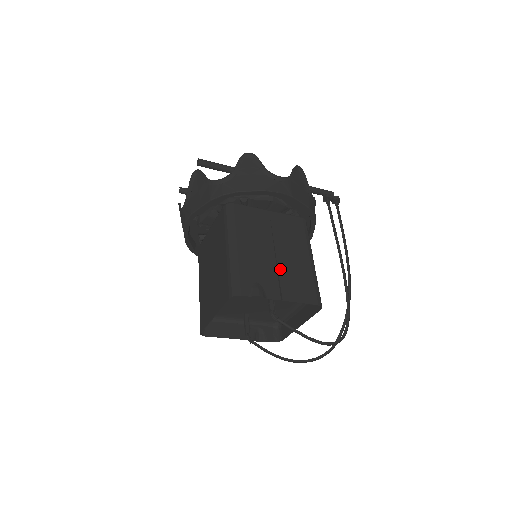
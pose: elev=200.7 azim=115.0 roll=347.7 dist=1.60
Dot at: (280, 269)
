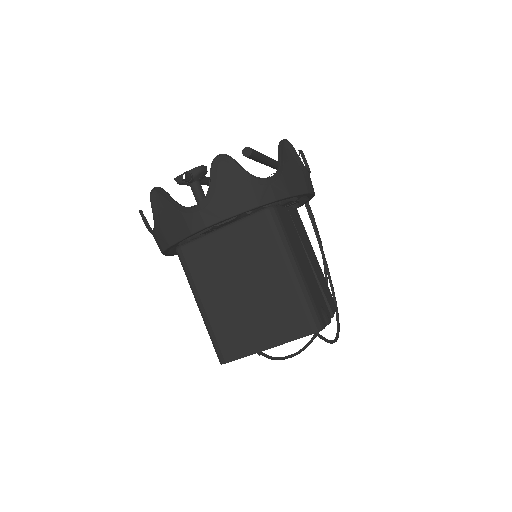
Dot at: (318, 281)
